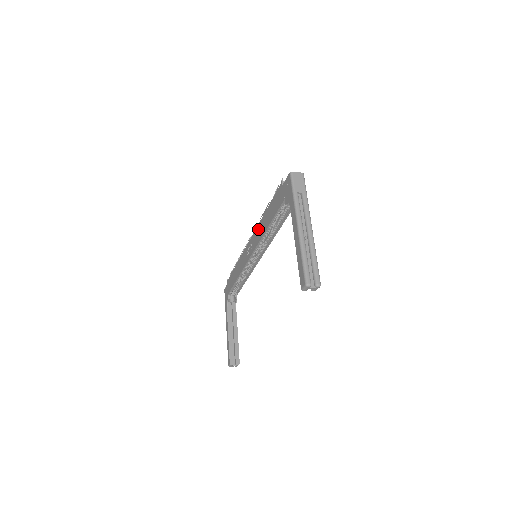
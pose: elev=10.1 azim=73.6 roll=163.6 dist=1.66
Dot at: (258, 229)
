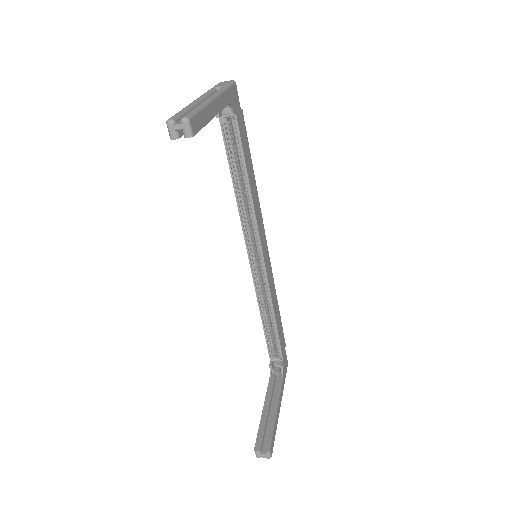
Dot at: occluded
